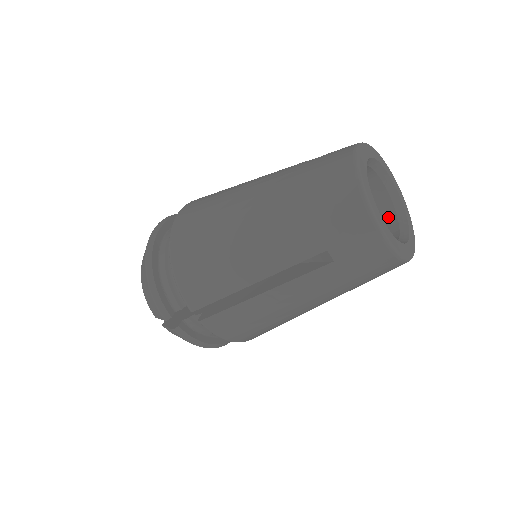
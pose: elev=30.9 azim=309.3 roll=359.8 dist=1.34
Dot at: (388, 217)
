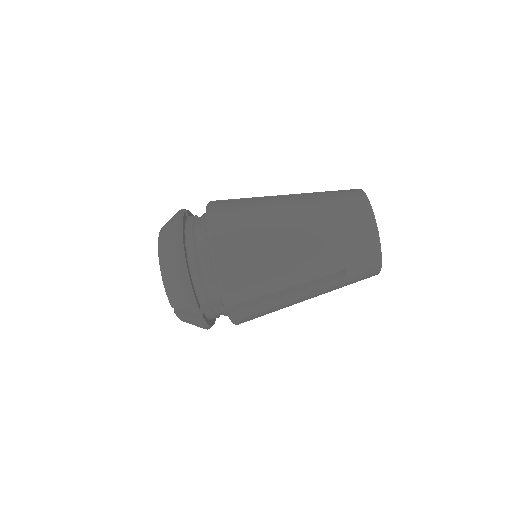
Dot at: occluded
